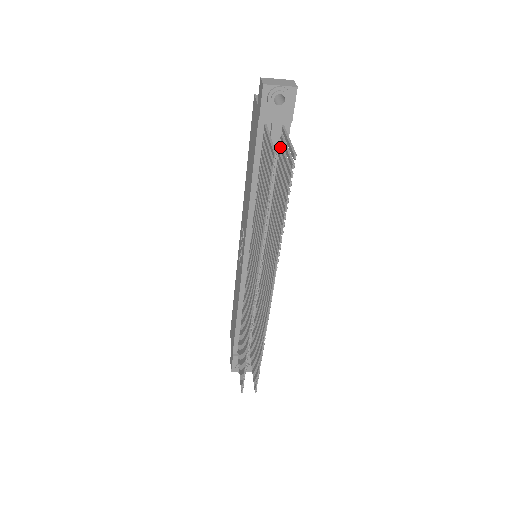
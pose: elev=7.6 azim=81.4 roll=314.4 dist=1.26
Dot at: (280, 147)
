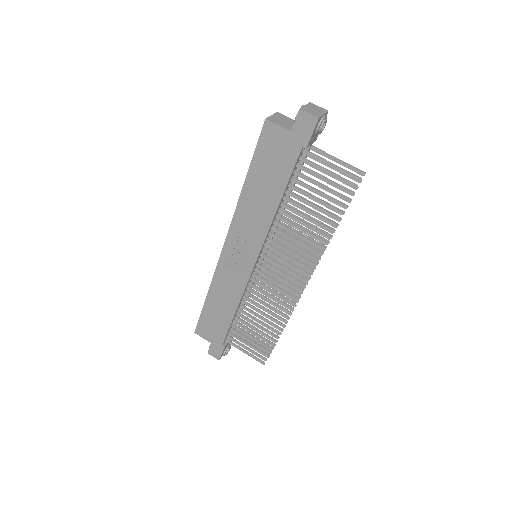
Dot at: occluded
